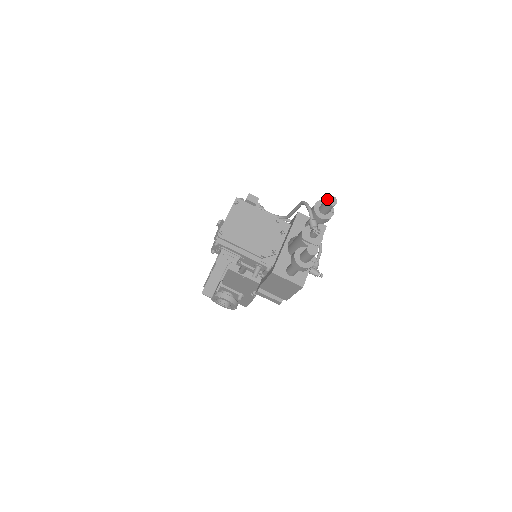
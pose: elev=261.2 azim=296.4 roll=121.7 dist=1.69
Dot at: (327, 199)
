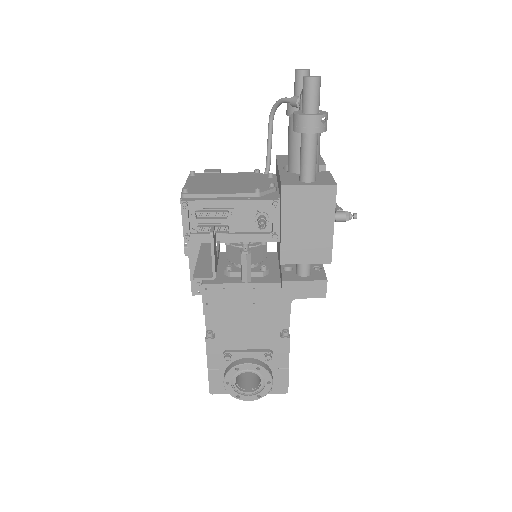
Dot at: (295, 70)
